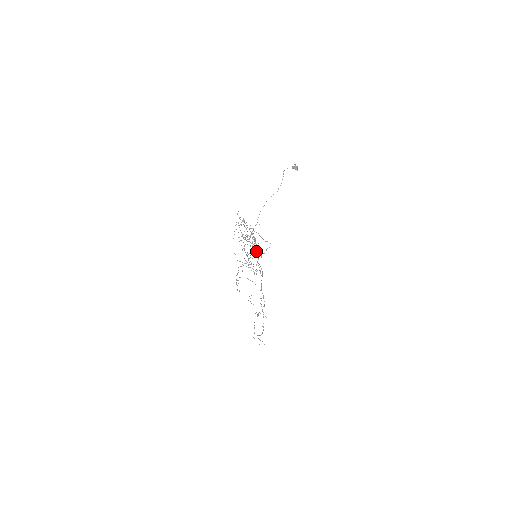
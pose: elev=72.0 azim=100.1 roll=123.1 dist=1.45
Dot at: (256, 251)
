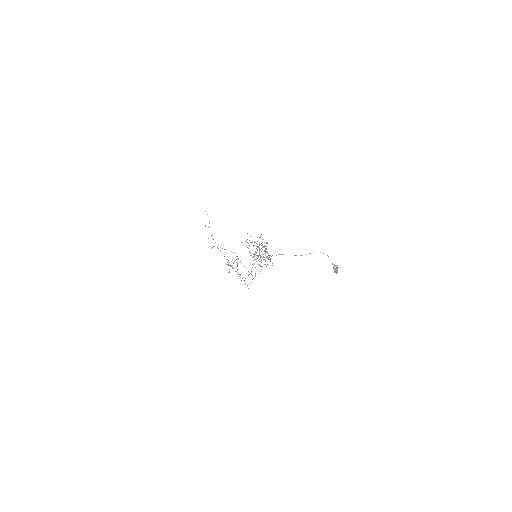
Dot at: occluded
